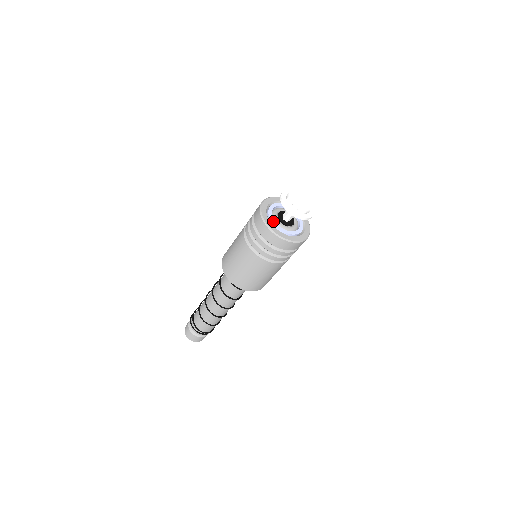
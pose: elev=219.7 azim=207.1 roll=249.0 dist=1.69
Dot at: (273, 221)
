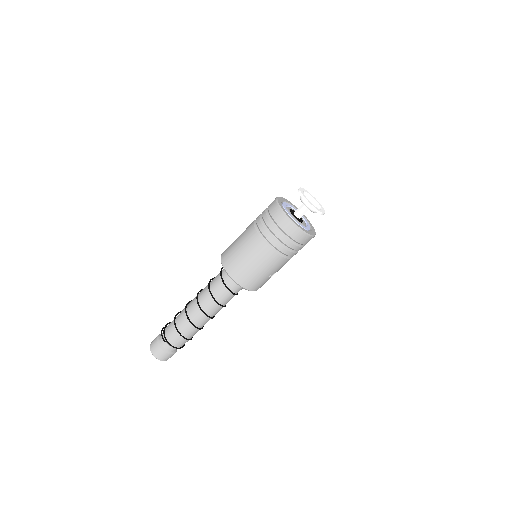
Dot at: (285, 203)
